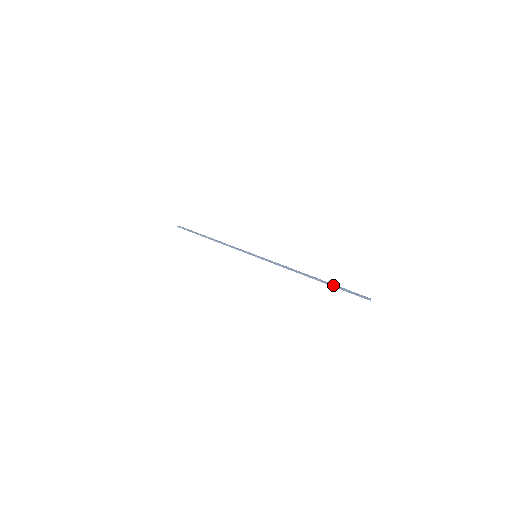
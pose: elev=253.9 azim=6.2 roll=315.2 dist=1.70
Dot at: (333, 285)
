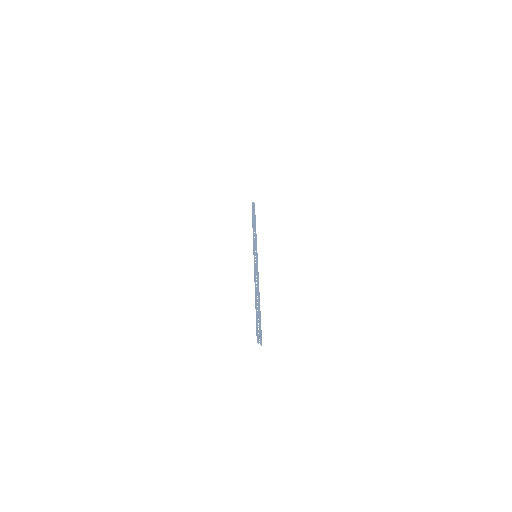
Dot at: (258, 314)
